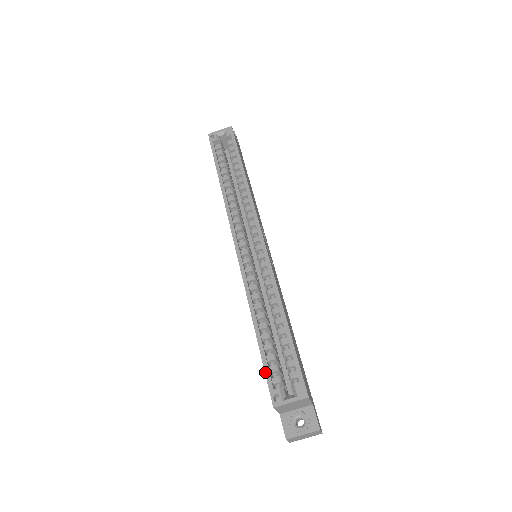
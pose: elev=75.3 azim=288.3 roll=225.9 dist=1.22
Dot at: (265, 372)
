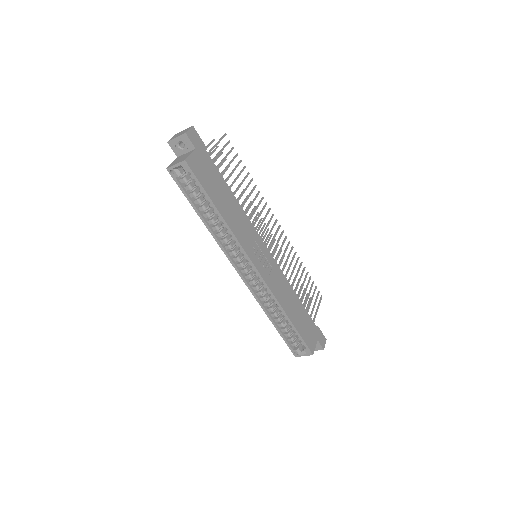
Dot at: (286, 343)
